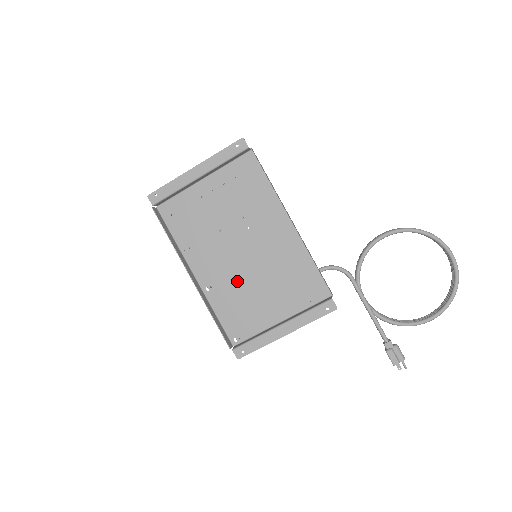
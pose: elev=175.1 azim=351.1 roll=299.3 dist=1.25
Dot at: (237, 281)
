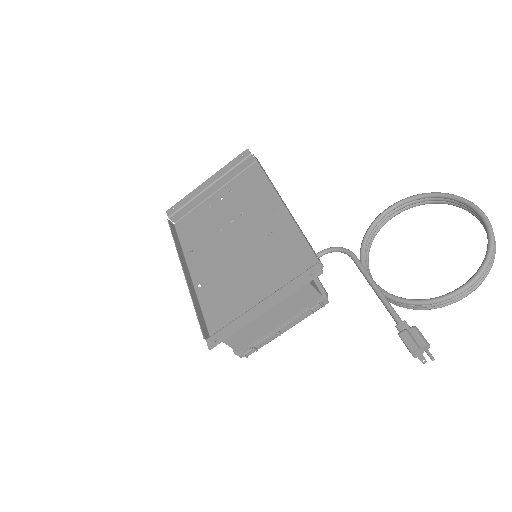
Dot at: (228, 272)
